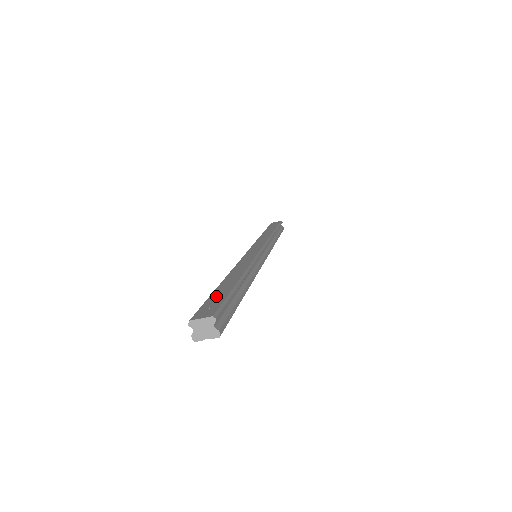
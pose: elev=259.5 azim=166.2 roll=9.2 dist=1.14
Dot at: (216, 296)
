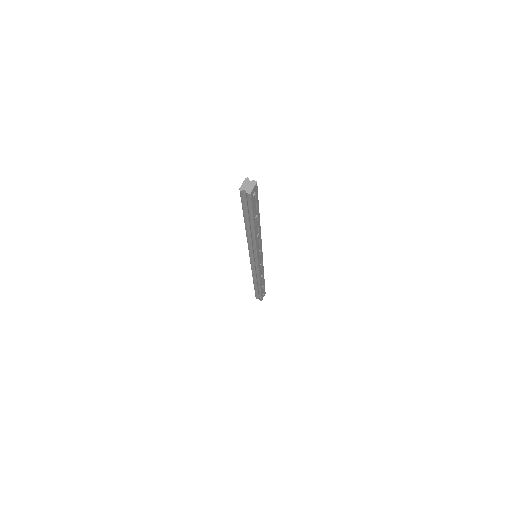
Dot at: occluded
